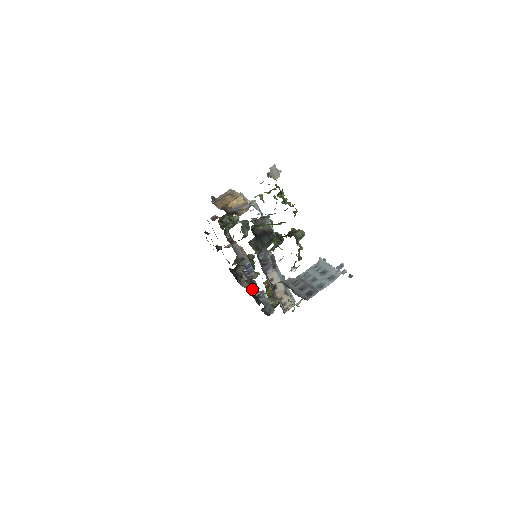
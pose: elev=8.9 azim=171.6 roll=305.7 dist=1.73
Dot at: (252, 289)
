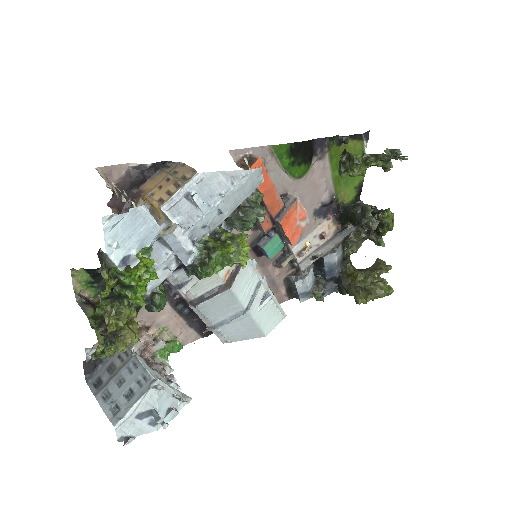
Dot at: (321, 255)
